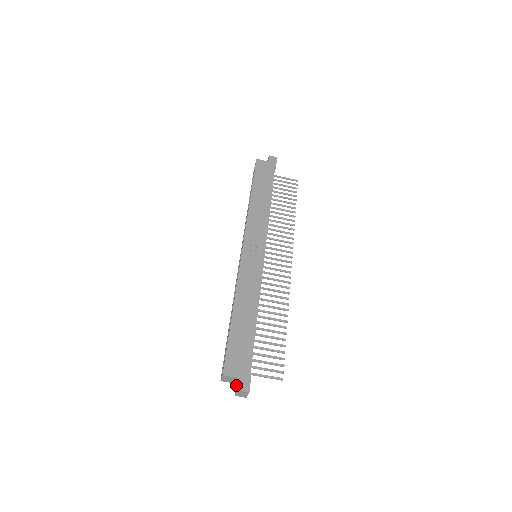
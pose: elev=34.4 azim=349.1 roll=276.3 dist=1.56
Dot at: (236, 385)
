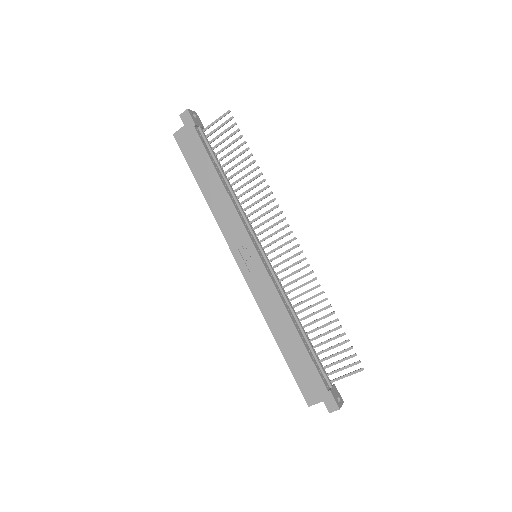
Dot at: occluded
